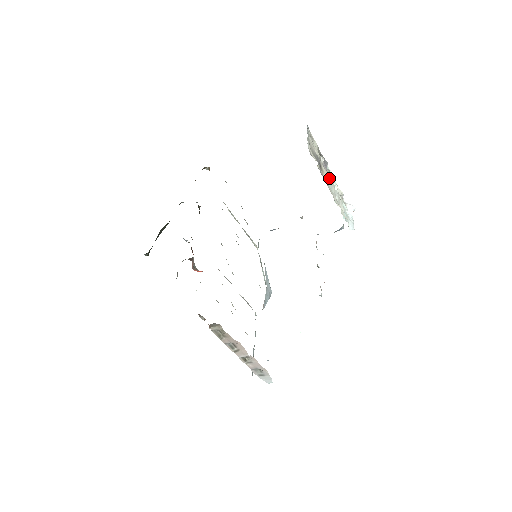
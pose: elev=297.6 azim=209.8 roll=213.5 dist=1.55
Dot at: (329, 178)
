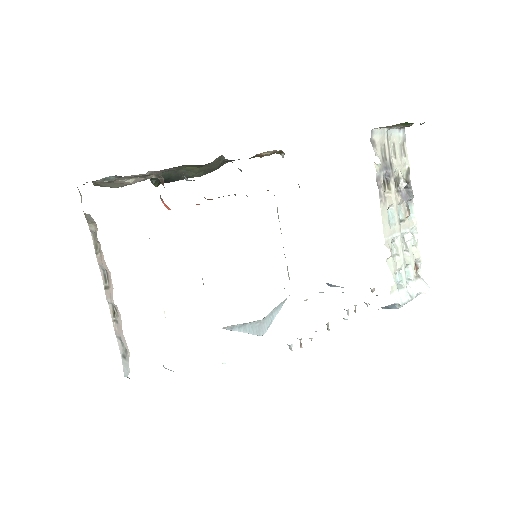
Dot at: (402, 214)
